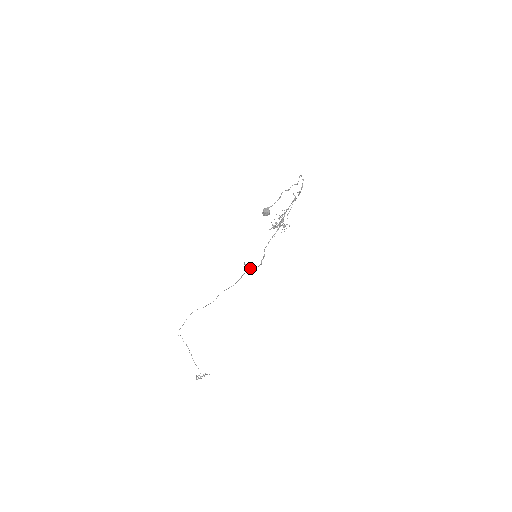
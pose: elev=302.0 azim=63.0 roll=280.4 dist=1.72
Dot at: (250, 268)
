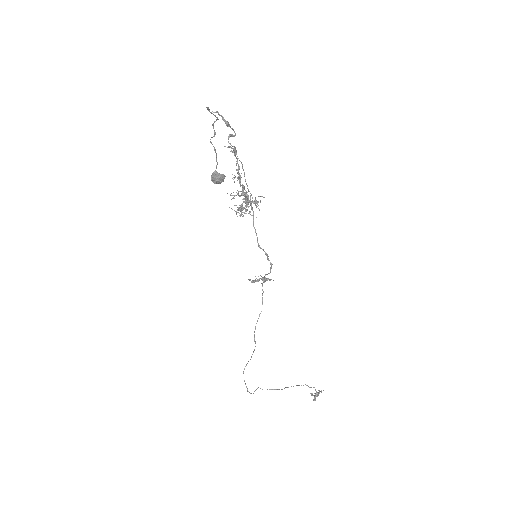
Dot at: (262, 280)
